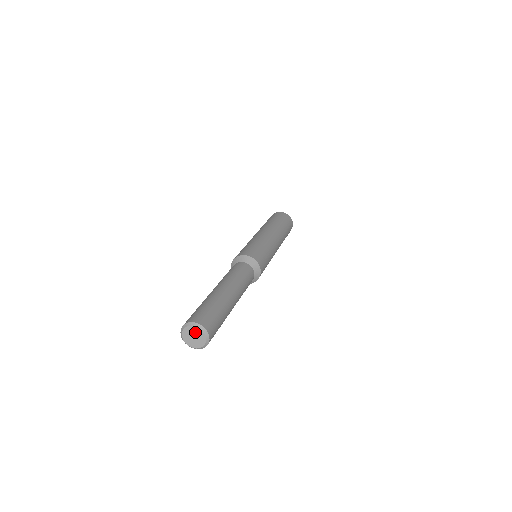
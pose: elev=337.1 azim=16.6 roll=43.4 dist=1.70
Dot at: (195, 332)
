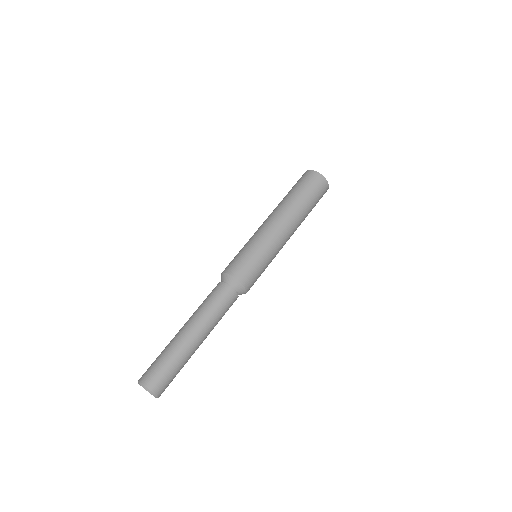
Dot at: occluded
